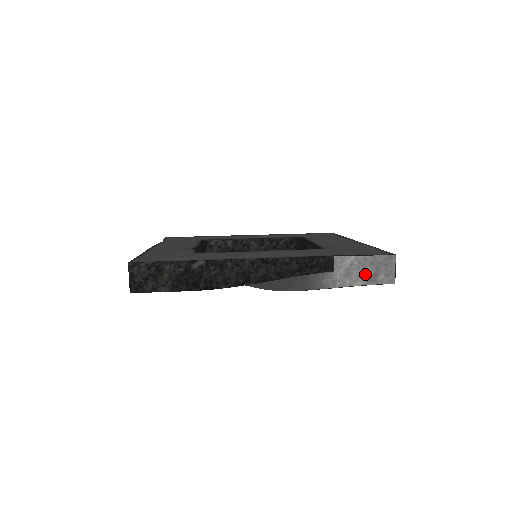
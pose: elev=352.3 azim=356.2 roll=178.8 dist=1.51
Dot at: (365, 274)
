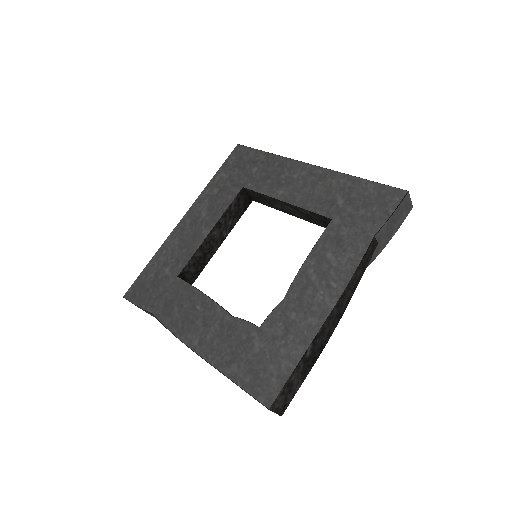
Dot at: (396, 224)
